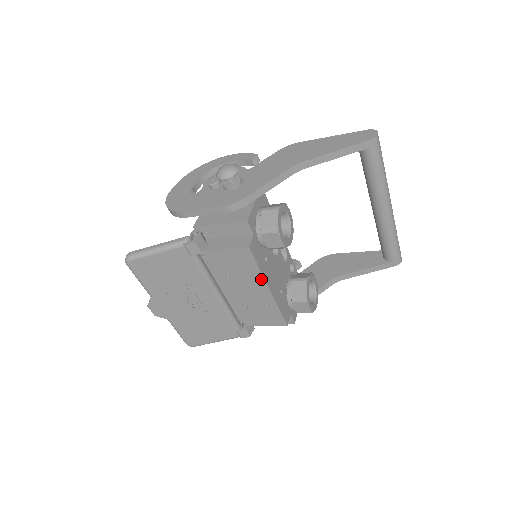
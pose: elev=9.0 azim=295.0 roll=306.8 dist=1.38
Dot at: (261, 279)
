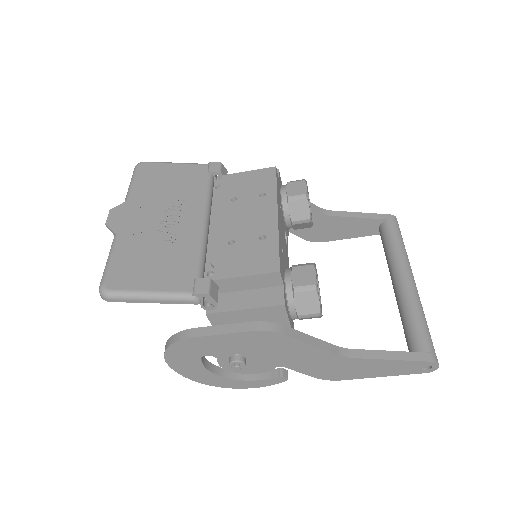
Dot at: (273, 200)
